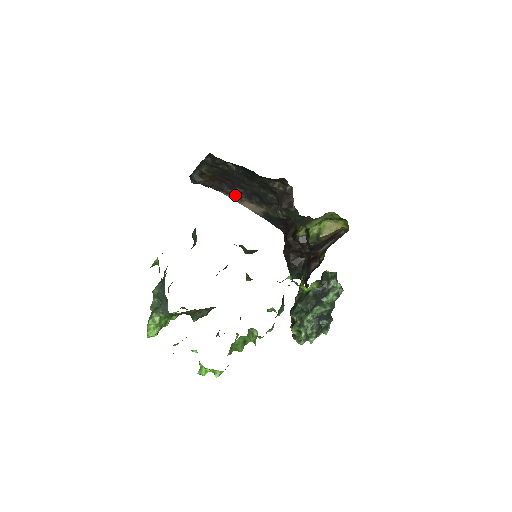
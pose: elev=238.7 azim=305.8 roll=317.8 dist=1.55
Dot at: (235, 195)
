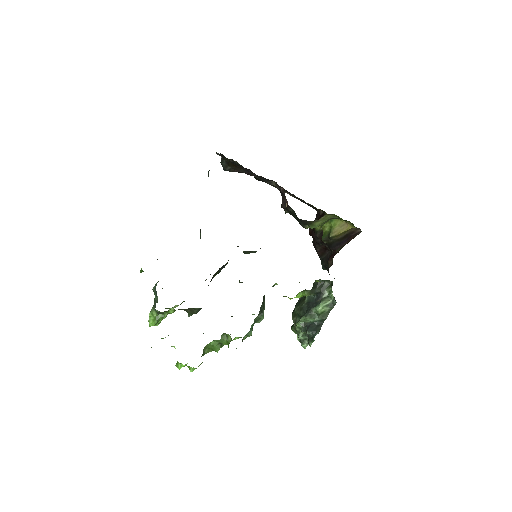
Dot at: occluded
